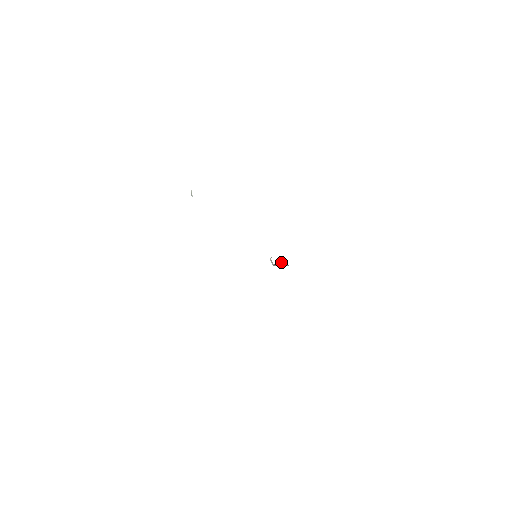
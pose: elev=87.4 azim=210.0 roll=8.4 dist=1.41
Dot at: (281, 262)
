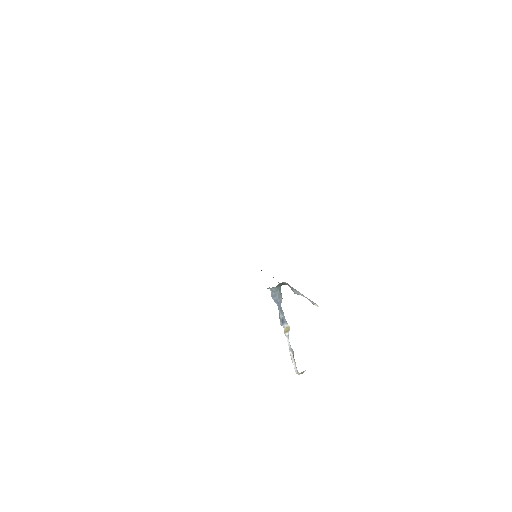
Dot at: occluded
